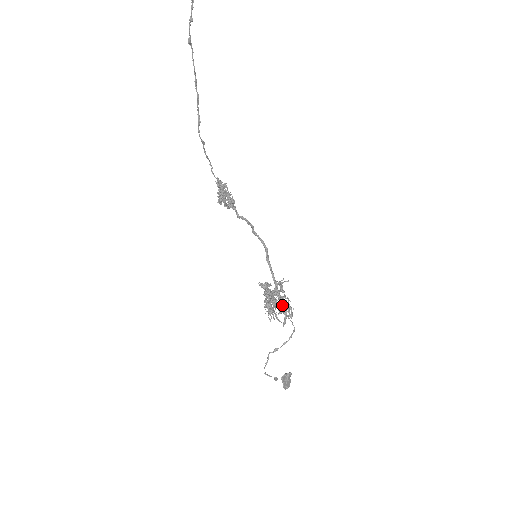
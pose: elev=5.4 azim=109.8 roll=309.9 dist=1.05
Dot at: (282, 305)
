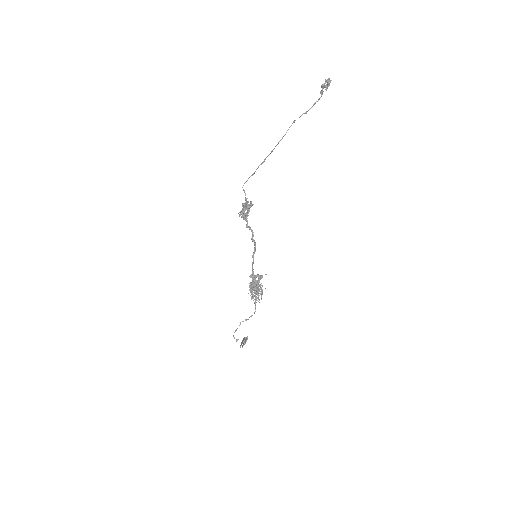
Dot at: (259, 291)
